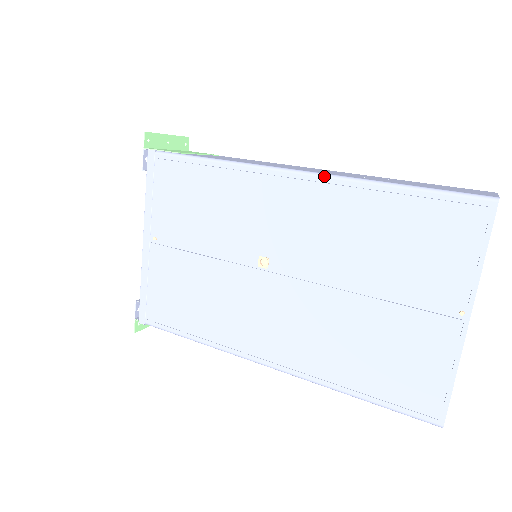
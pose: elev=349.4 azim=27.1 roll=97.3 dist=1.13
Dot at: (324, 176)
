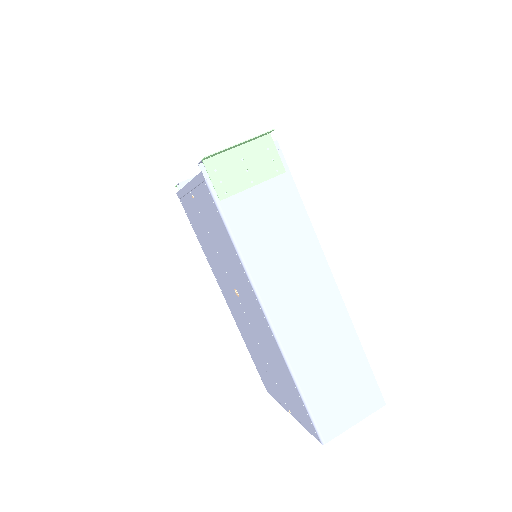
Dot at: (276, 339)
